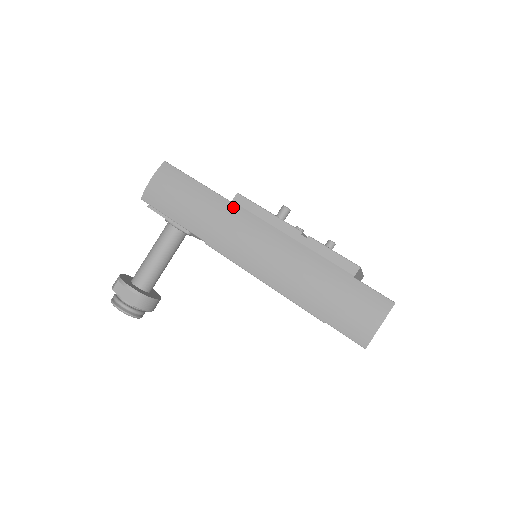
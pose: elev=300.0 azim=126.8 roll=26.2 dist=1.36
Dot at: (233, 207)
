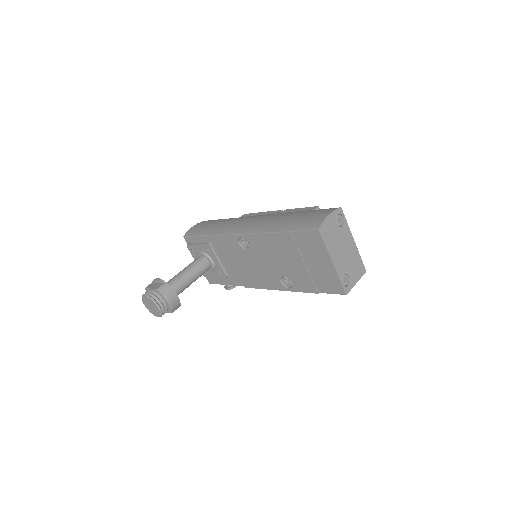
Dot at: occluded
